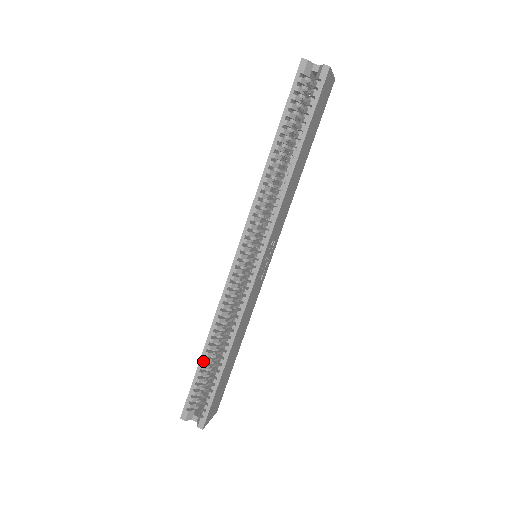
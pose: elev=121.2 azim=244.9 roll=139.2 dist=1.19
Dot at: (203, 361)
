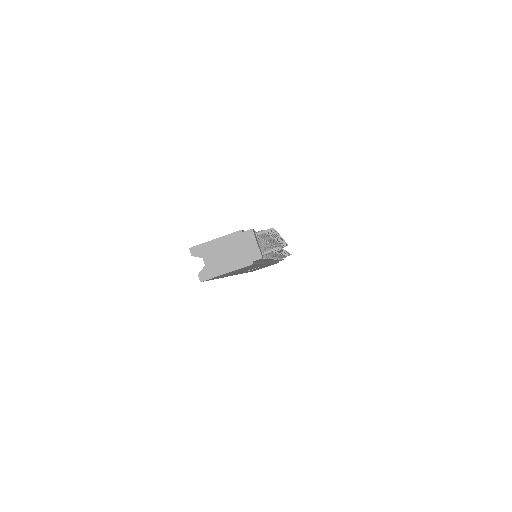
Dot at: occluded
